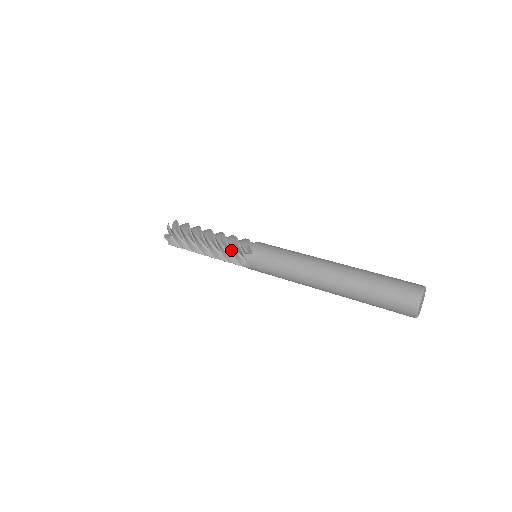
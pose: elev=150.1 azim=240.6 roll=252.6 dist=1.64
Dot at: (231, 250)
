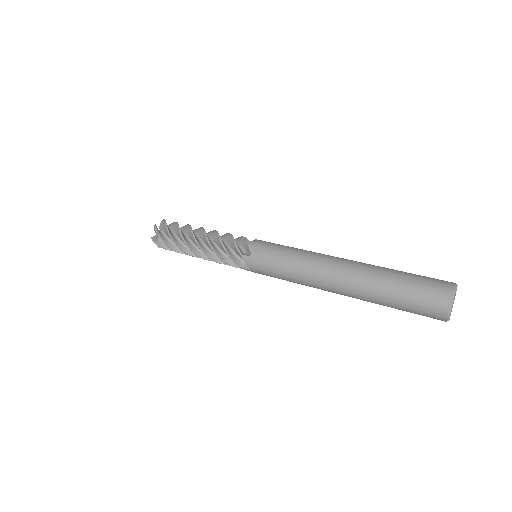
Dot at: (227, 251)
